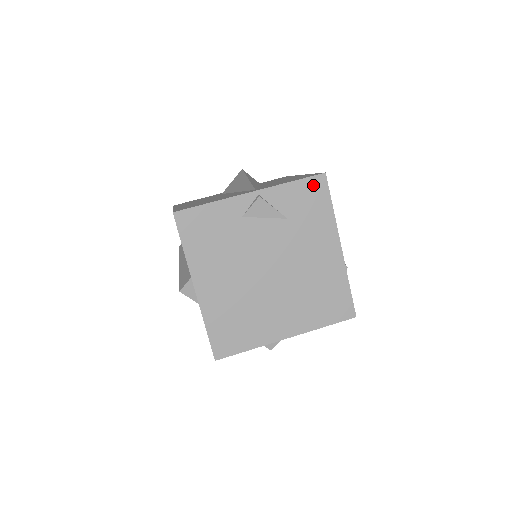
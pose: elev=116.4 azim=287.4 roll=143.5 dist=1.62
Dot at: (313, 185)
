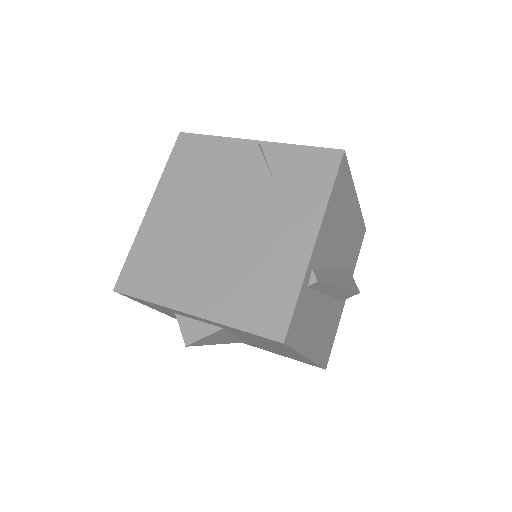
Dot at: (322, 157)
